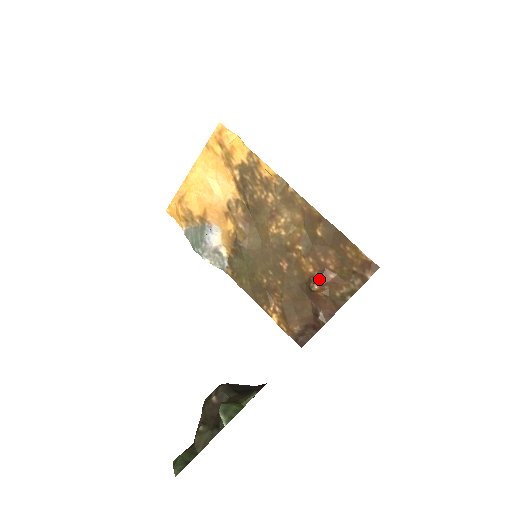
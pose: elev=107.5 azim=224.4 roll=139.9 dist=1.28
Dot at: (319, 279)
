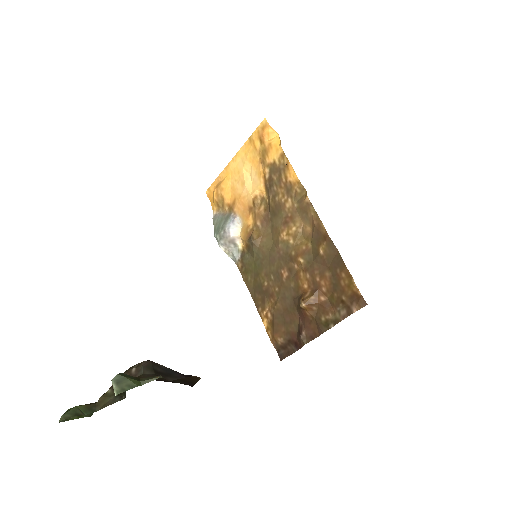
Dot at: (309, 297)
